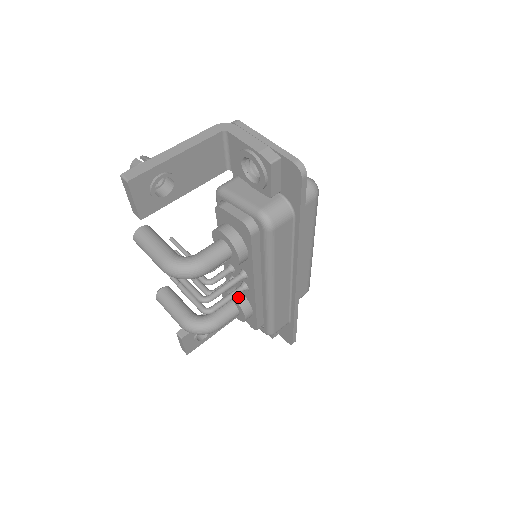
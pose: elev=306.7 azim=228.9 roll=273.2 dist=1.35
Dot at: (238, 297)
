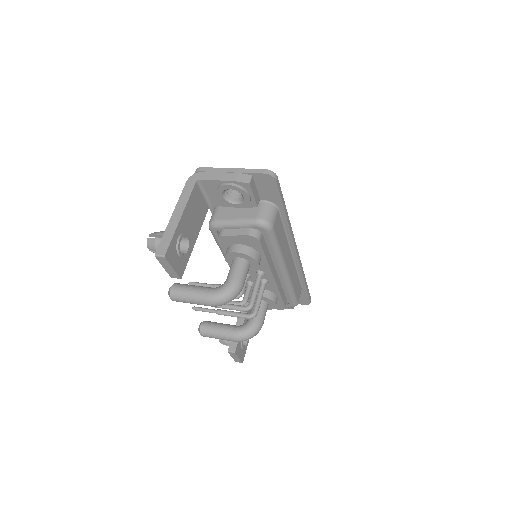
Dot at: occluded
